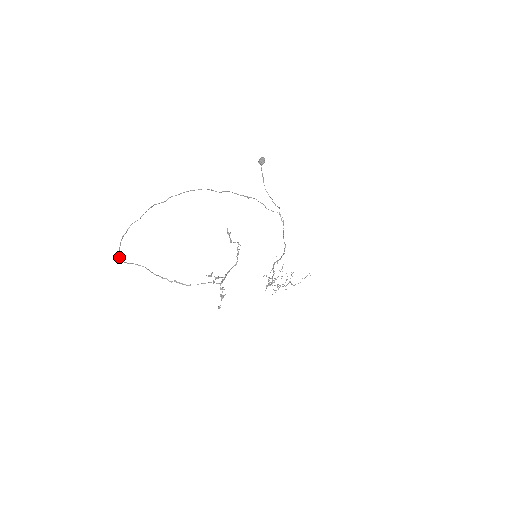
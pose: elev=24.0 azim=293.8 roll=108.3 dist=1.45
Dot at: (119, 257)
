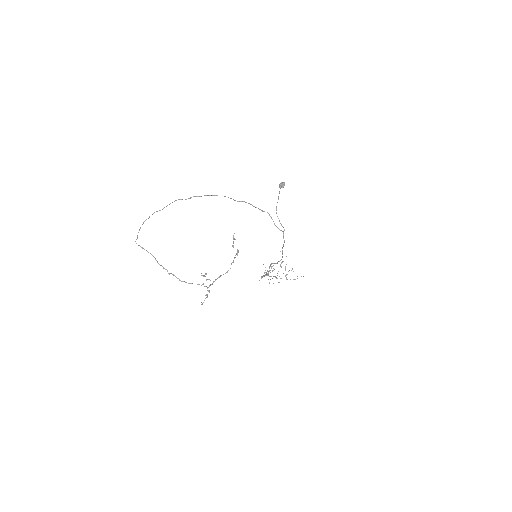
Dot at: occluded
